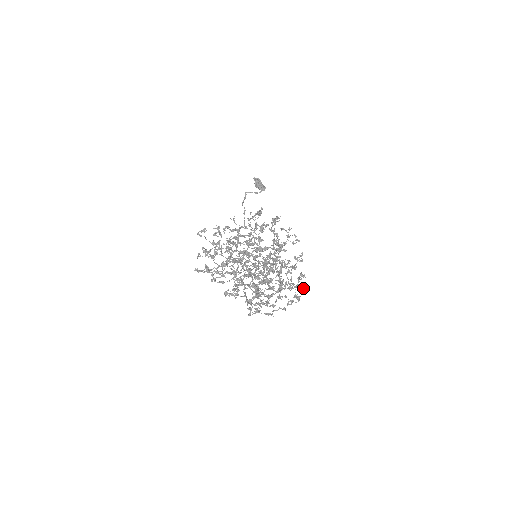
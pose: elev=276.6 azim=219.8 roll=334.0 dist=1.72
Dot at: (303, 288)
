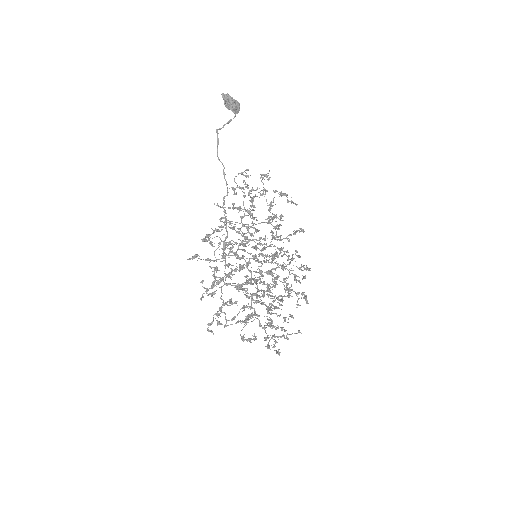
Dot at: occluded
